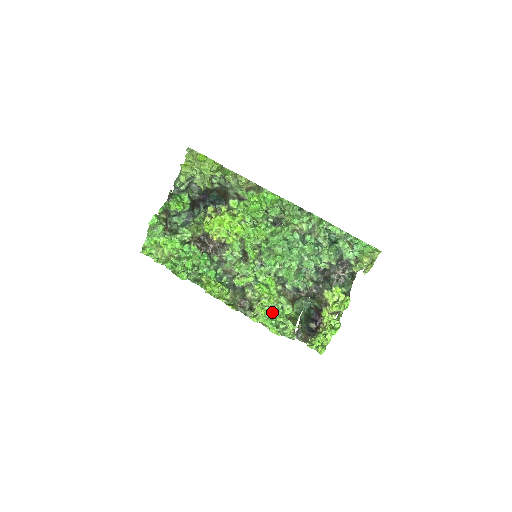
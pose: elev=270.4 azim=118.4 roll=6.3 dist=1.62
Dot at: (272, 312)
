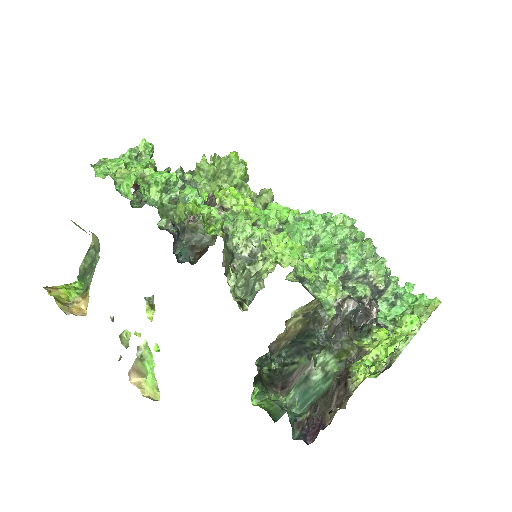
Dot at: occluded
